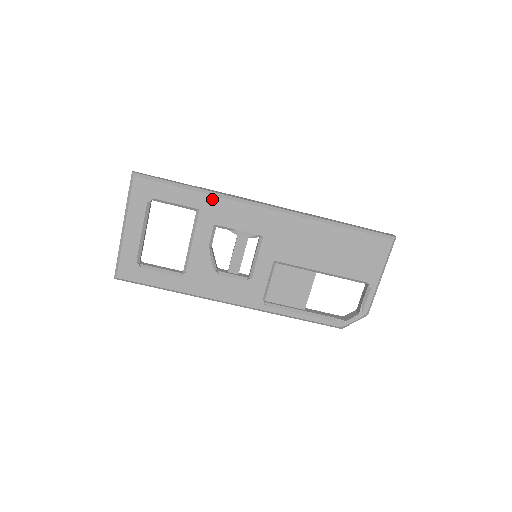
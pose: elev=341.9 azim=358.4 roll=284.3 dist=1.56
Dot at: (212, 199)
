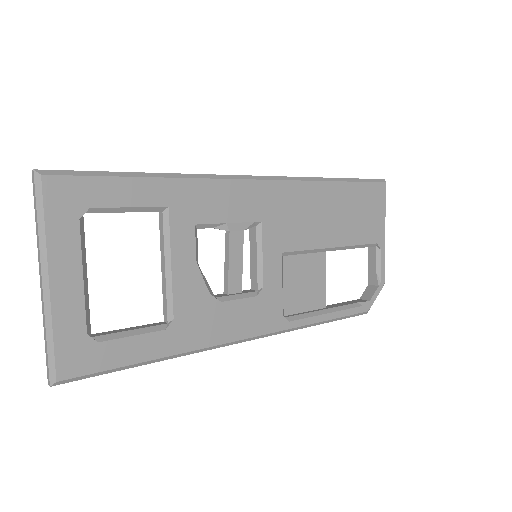
Dot at: (182, 184)
